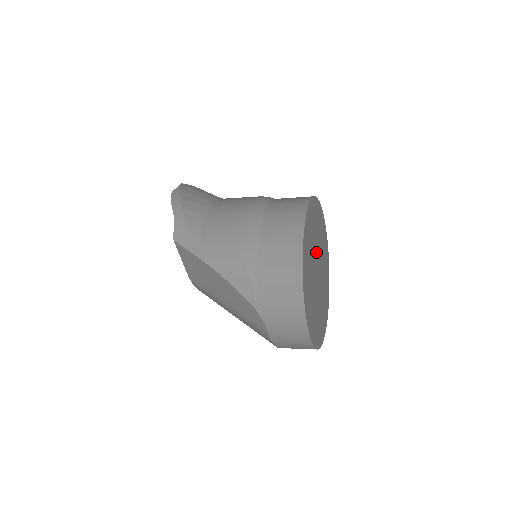
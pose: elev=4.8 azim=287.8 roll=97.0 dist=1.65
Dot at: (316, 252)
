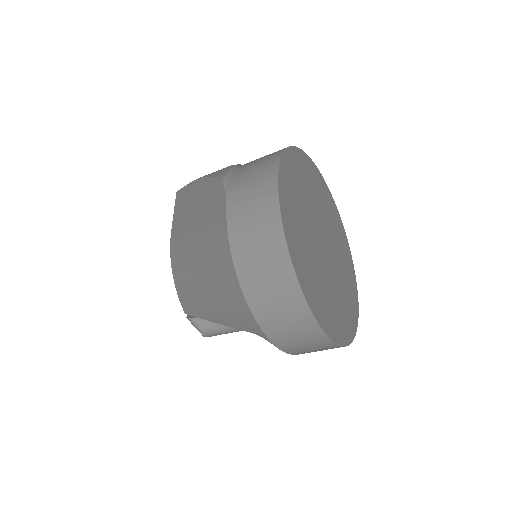
Dot at: (326, 228)
